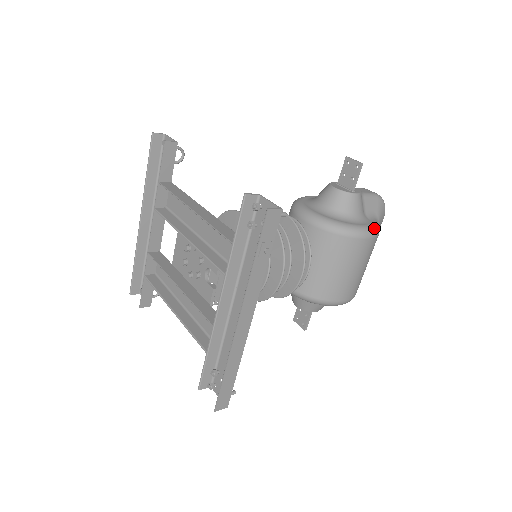
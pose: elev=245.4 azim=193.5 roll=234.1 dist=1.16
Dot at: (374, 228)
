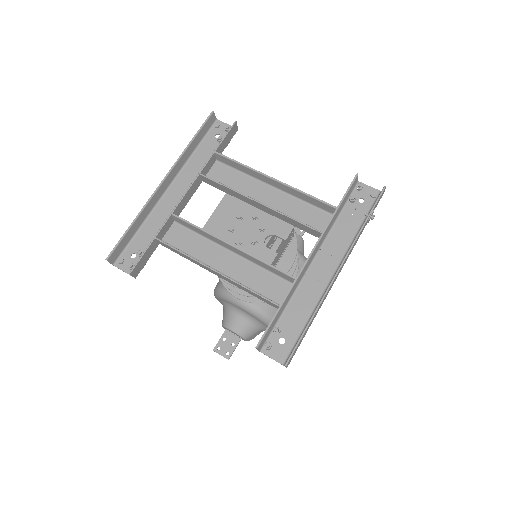
Dot at: occluded
